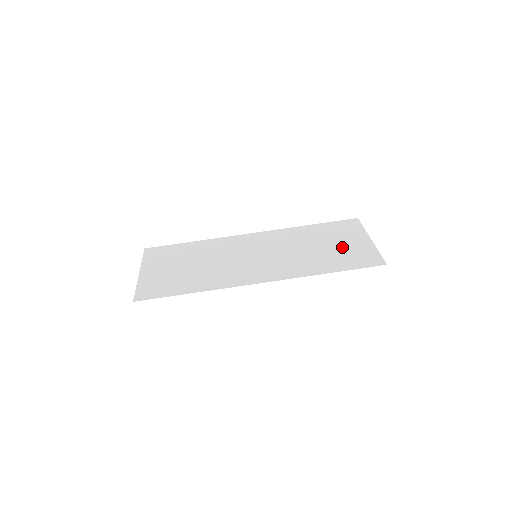
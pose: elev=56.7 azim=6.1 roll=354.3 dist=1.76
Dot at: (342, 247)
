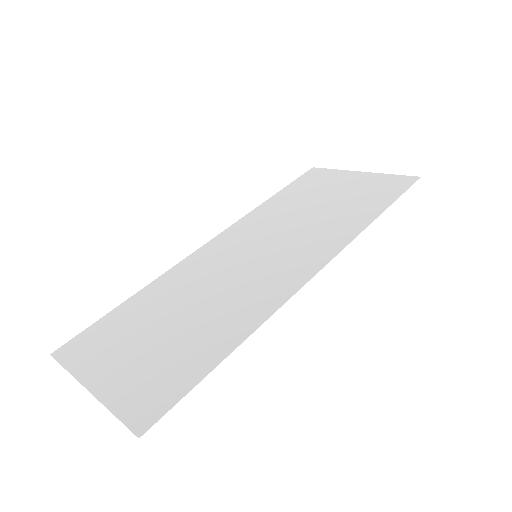
Dot at: (345, 192)
